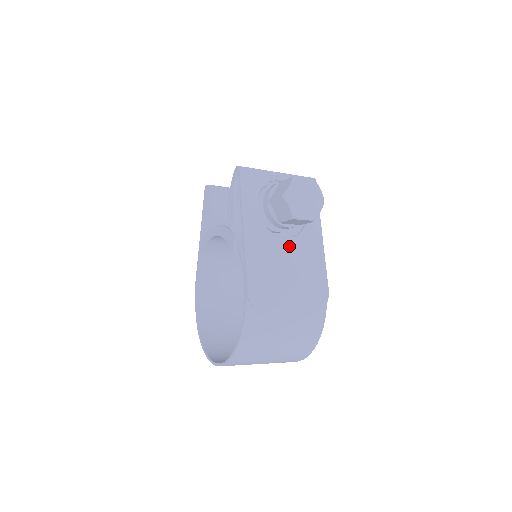
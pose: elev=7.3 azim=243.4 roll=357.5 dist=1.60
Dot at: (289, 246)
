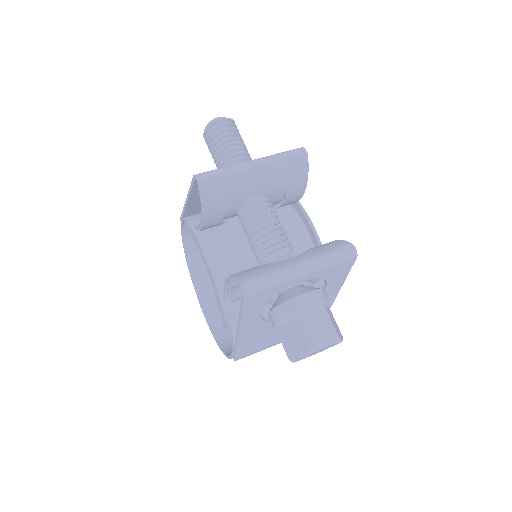
Dot at: occluded
